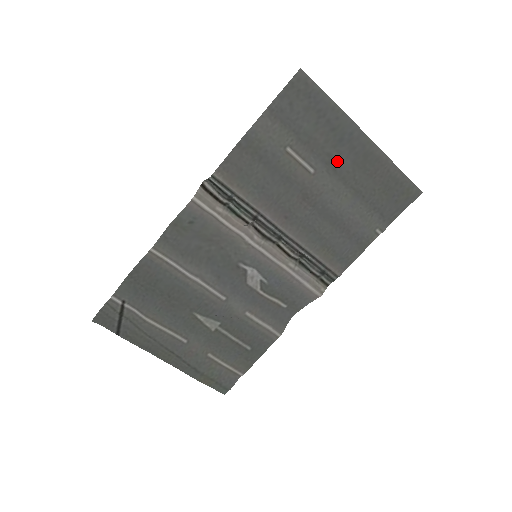
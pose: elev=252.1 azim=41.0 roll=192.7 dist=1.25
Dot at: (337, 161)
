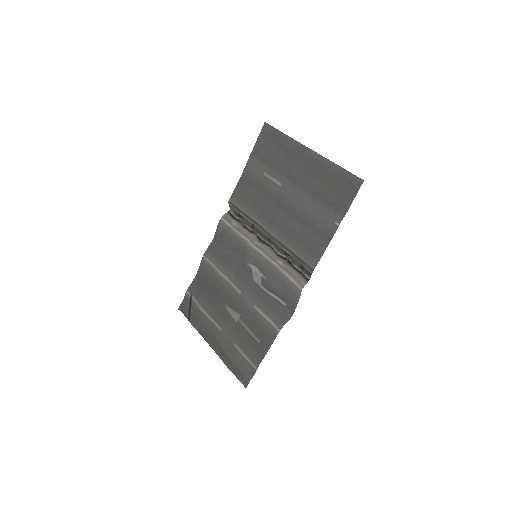
Dot at: (294, 173)
